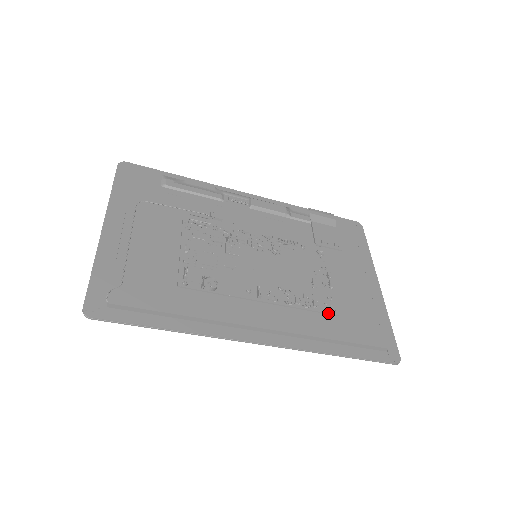
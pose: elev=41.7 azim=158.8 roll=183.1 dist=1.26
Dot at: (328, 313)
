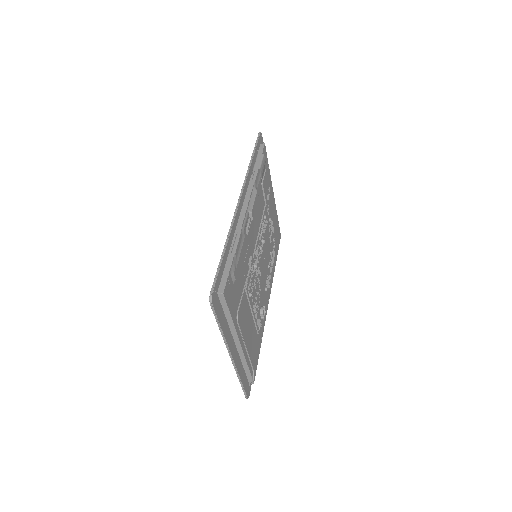
Dot at: occluded
